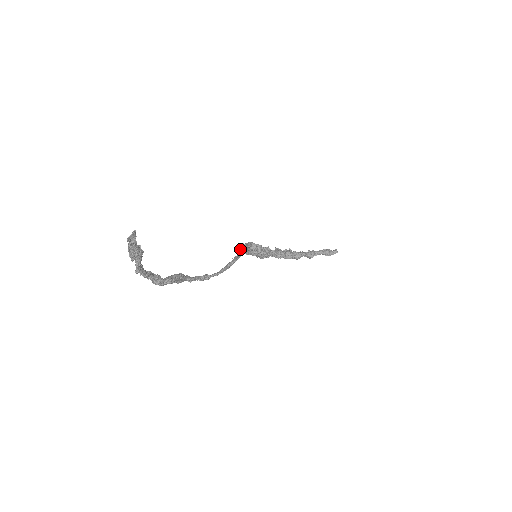
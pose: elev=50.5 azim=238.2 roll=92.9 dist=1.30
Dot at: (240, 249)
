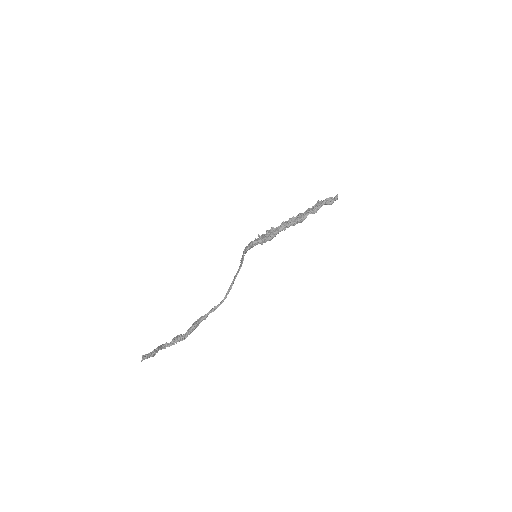
Dot at: occluded
